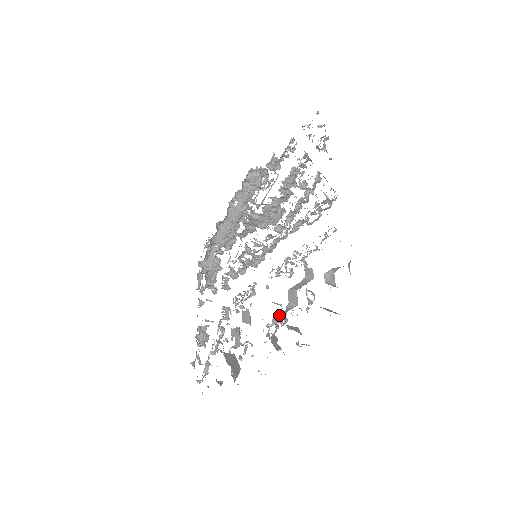
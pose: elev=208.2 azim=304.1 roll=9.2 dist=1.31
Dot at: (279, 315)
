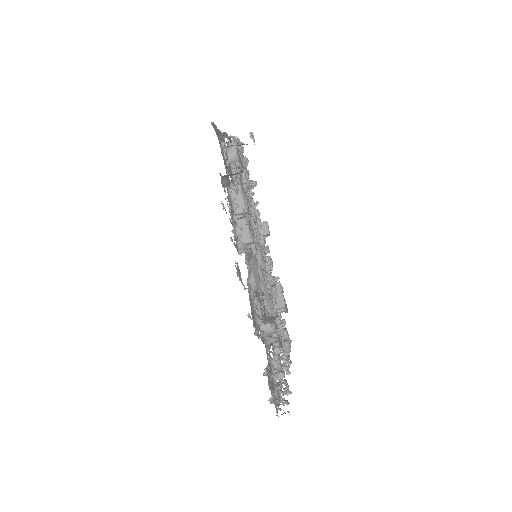
Dot at: (245, 239)
